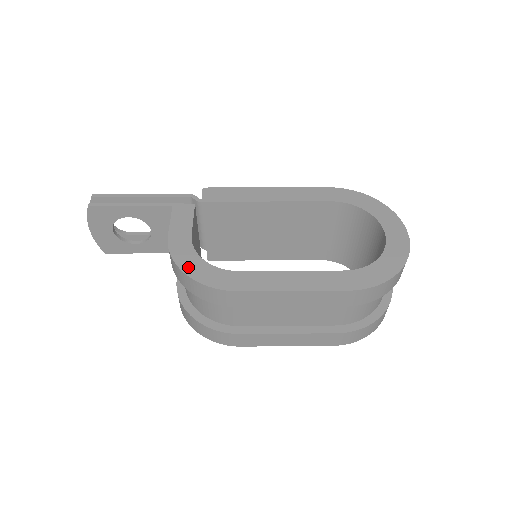
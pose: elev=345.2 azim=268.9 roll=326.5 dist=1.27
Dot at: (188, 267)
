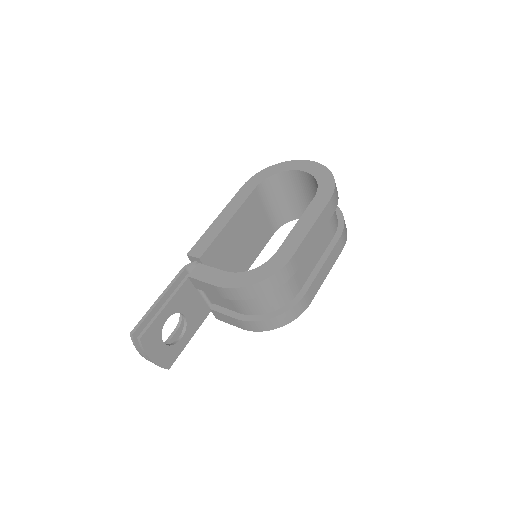
Dot at: (253, 280)
